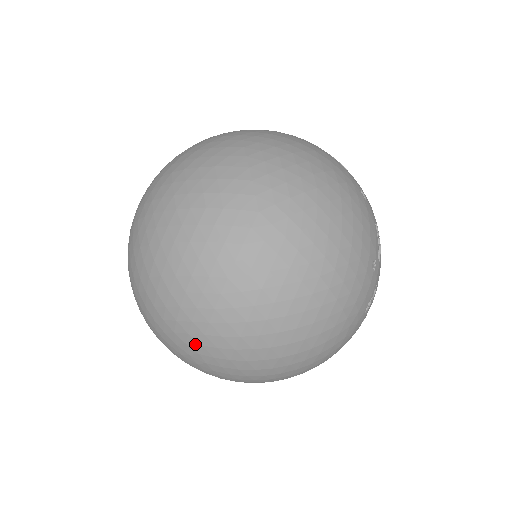
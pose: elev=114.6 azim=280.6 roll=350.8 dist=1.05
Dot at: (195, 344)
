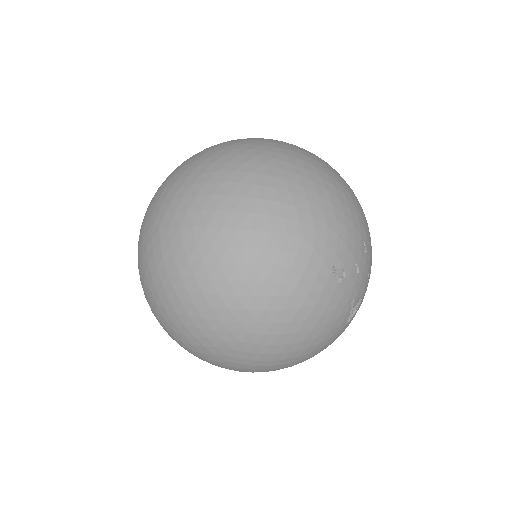
Dot at: occluded
